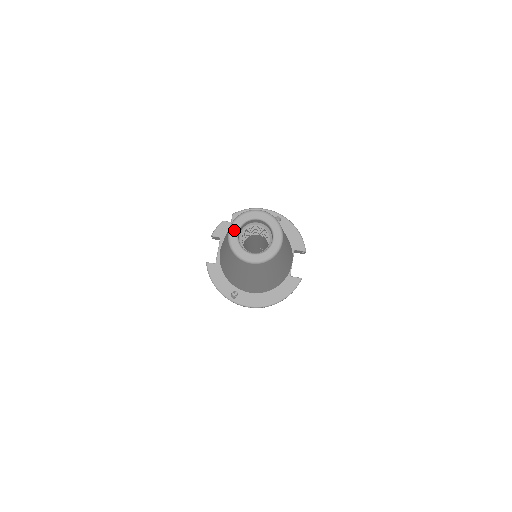
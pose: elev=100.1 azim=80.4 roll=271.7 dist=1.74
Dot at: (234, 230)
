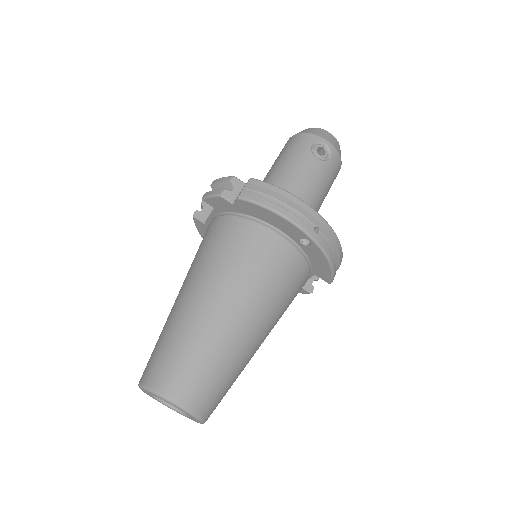
Dot at: (144, 391)
